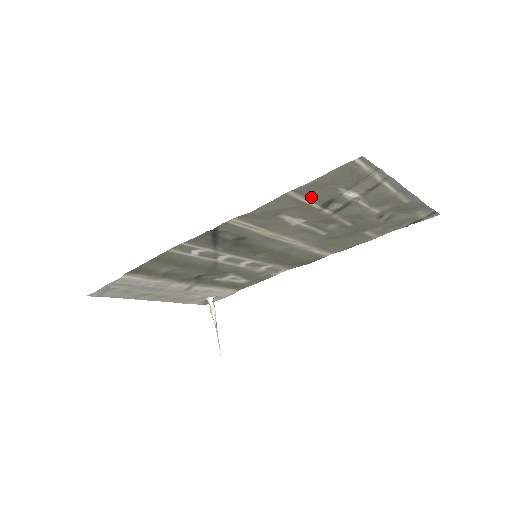
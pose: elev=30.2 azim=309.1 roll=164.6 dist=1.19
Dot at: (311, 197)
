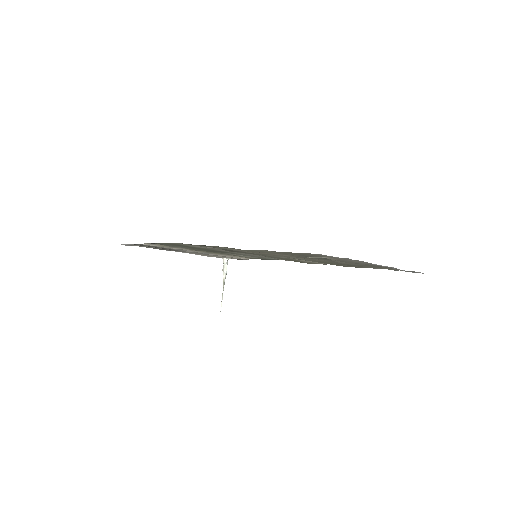
Dot at: (289, 253)
